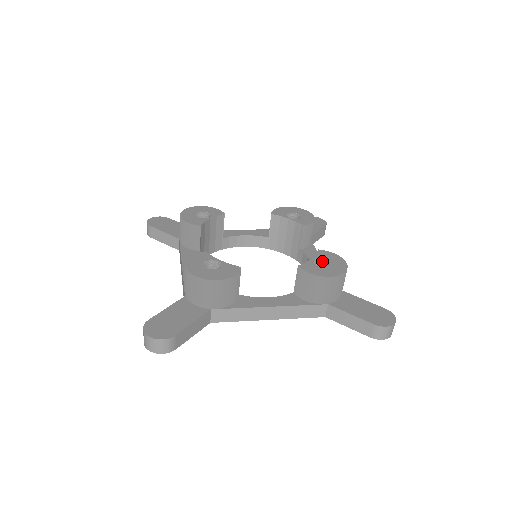
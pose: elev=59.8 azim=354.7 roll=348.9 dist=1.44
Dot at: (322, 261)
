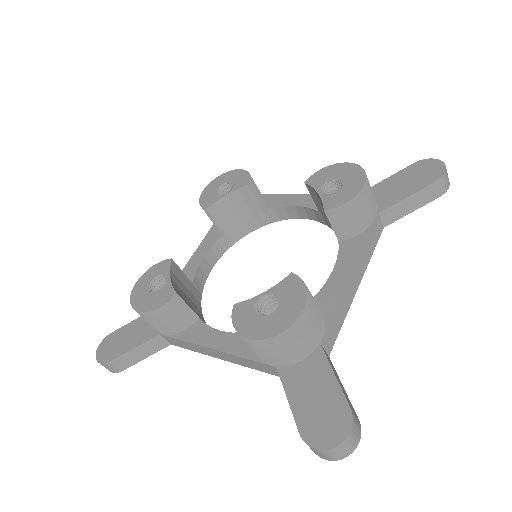
Dot at: (280, 298)
